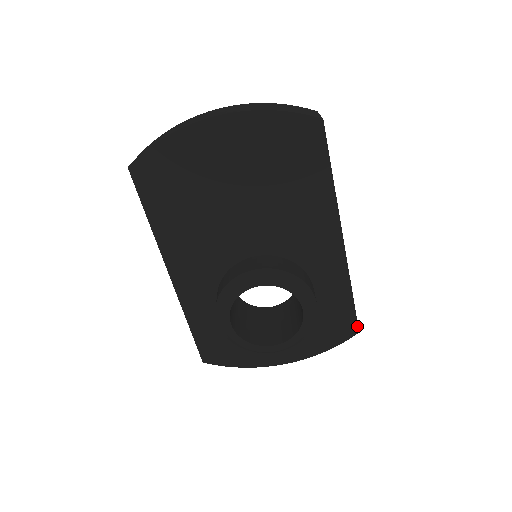
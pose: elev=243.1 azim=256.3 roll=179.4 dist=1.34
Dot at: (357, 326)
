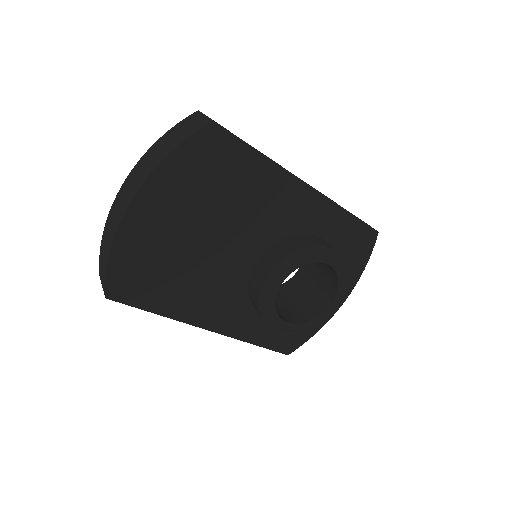
Dot at: (373, 229)
